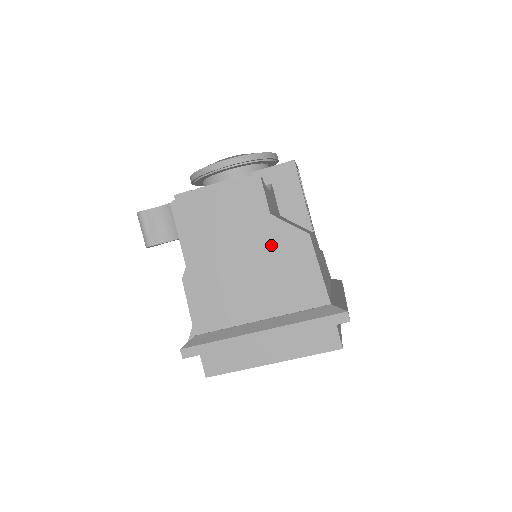
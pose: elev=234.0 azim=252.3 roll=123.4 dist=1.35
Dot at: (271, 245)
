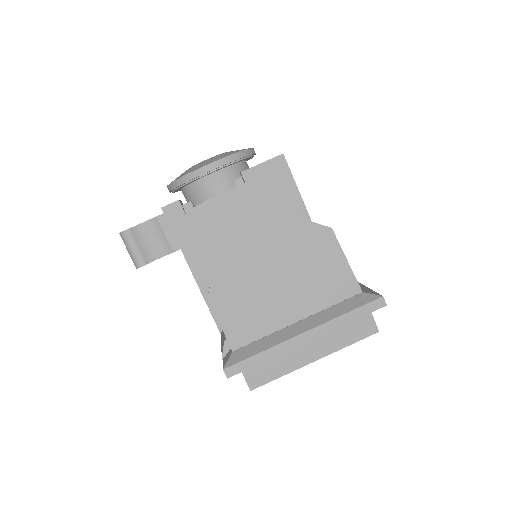
Dot at: (296, 245)
